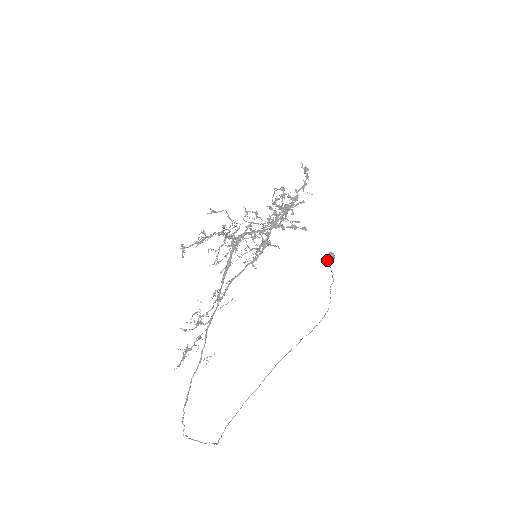
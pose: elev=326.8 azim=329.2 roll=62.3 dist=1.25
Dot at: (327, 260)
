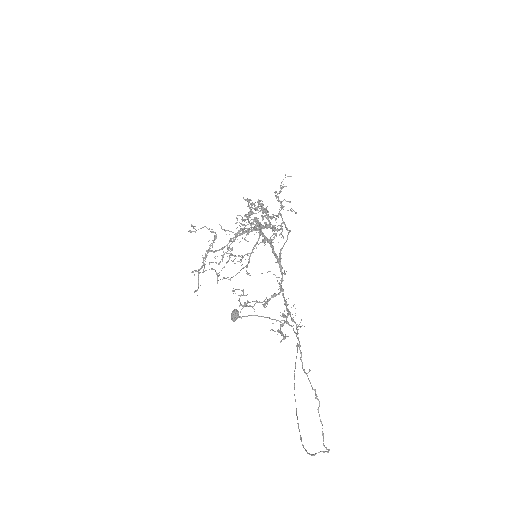
Dot at: (237, 315)
